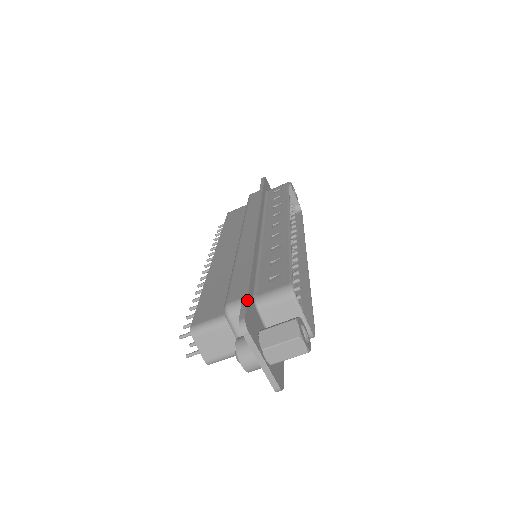
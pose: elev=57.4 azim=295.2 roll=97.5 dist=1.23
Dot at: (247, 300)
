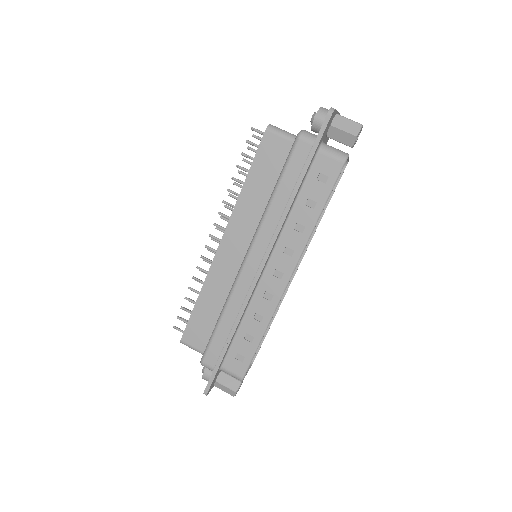
Dot at: occluded
